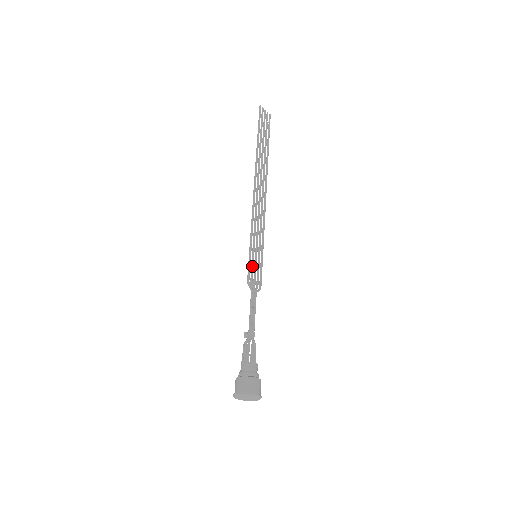
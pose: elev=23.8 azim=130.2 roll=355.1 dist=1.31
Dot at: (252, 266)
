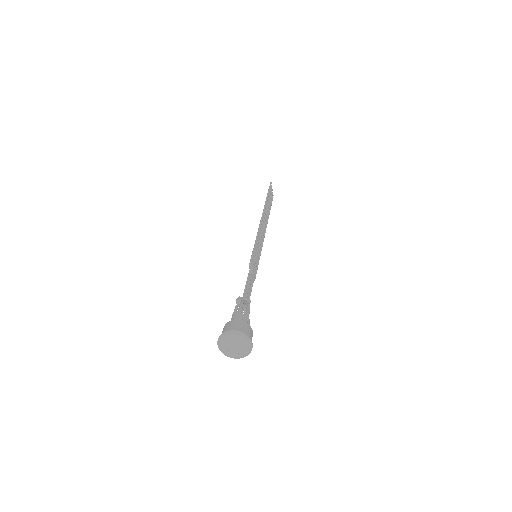
Dot at: (254, 257)
